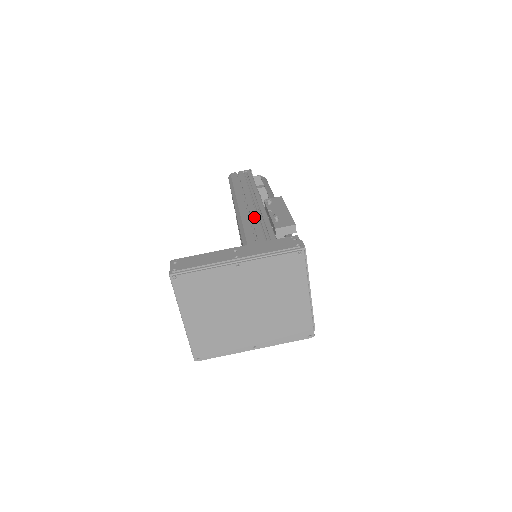
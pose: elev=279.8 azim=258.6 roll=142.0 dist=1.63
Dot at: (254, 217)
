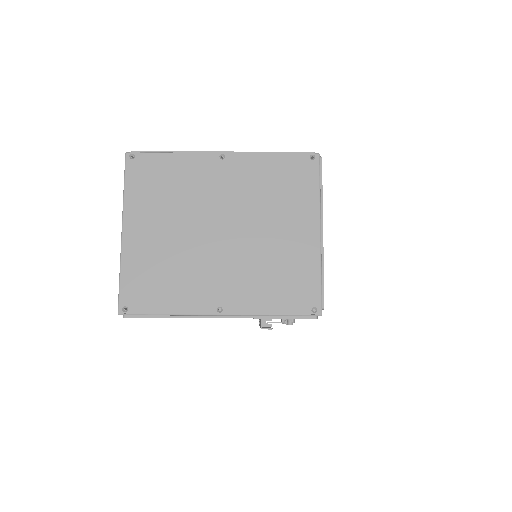
Dot at: occluded
